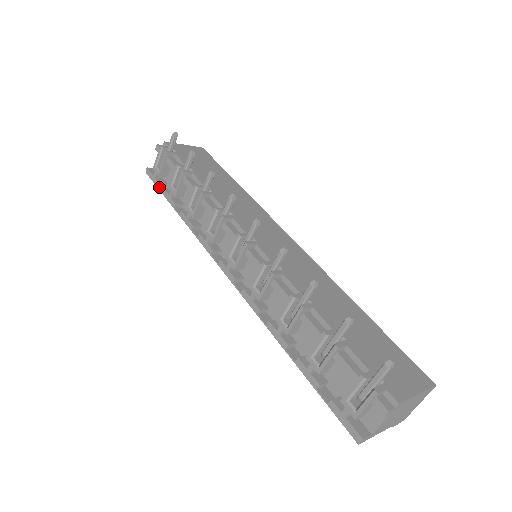
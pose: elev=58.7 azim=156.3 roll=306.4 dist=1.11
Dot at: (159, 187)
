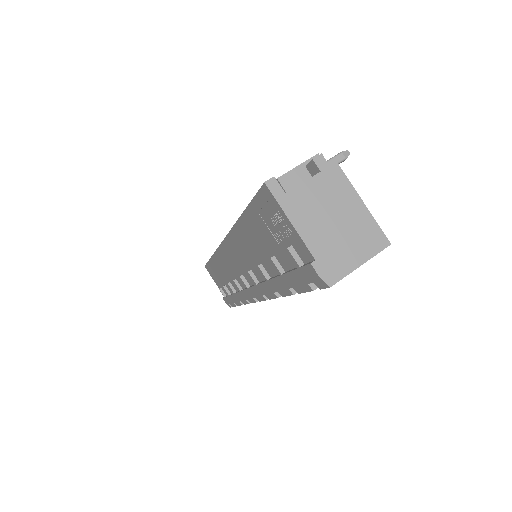
Dot at: occluded
